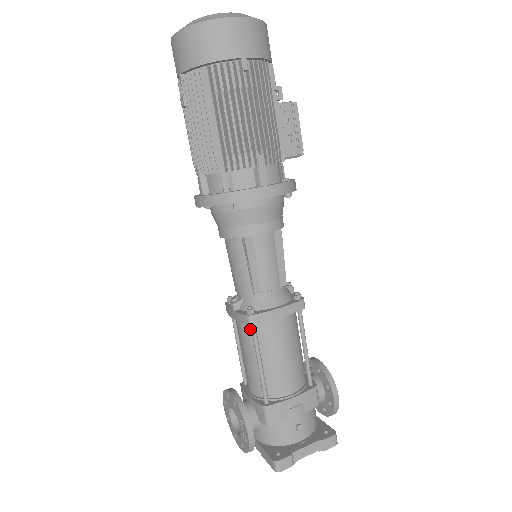
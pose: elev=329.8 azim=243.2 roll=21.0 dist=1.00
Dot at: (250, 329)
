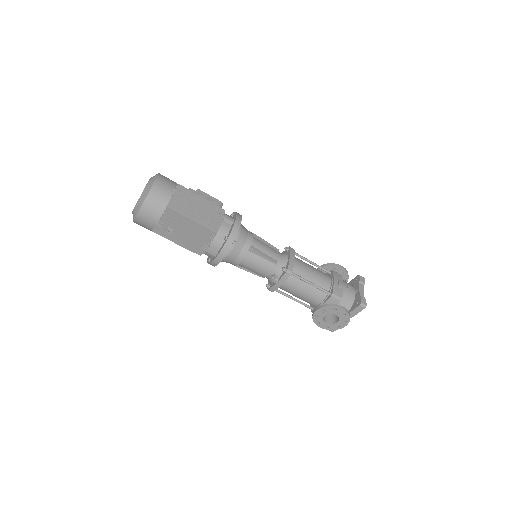
Dot at: (292, 278)
